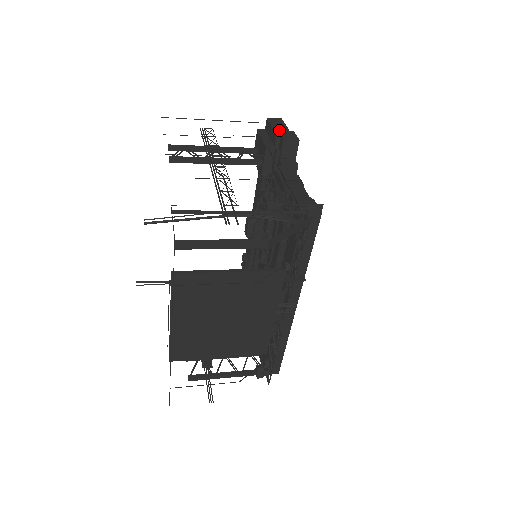
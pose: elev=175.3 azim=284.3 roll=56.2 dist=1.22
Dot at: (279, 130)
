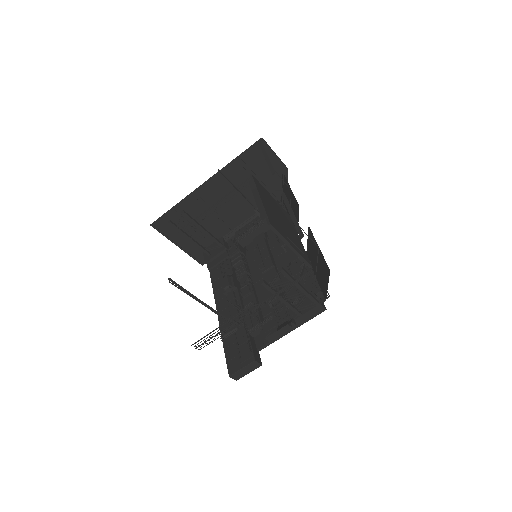
Dot at: occluded
